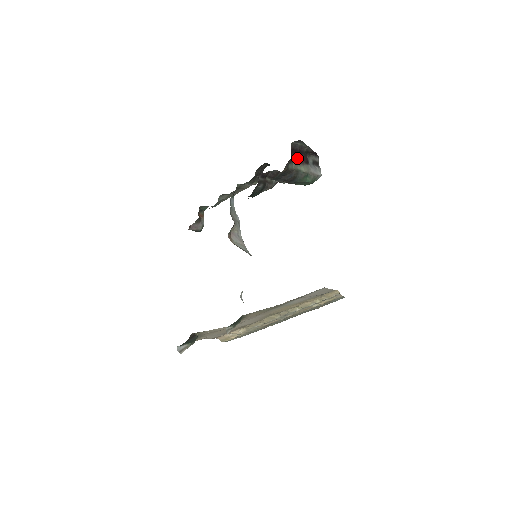
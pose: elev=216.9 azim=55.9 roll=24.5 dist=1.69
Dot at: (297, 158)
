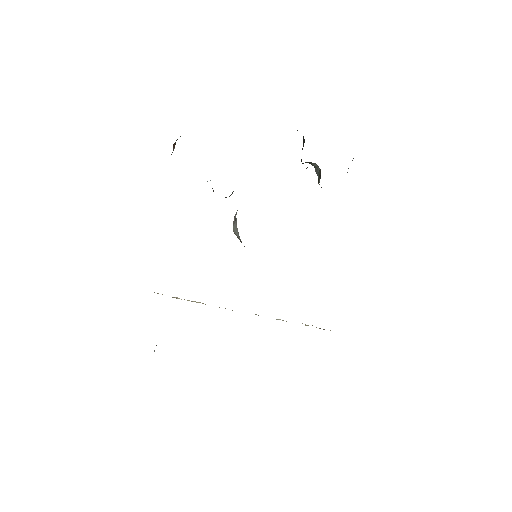
Dot at: occluded
